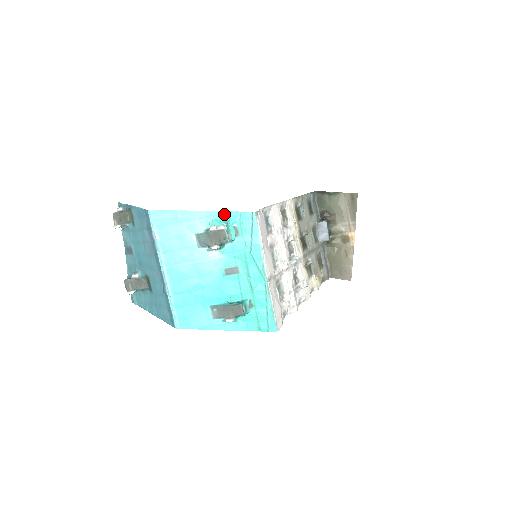
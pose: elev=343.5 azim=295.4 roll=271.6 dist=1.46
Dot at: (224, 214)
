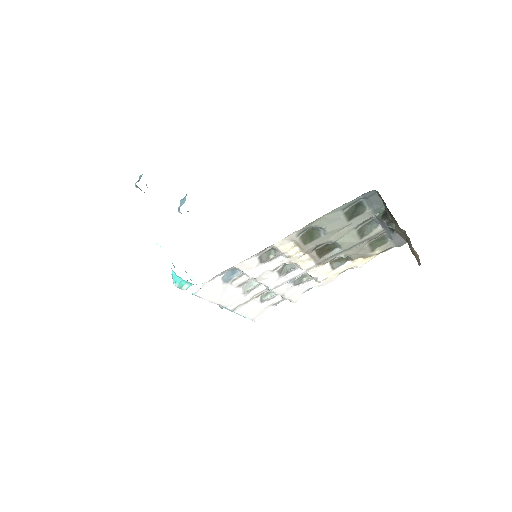
Dot at: occluded
